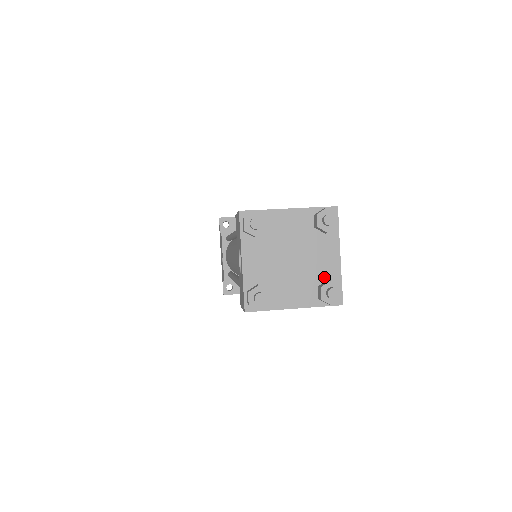
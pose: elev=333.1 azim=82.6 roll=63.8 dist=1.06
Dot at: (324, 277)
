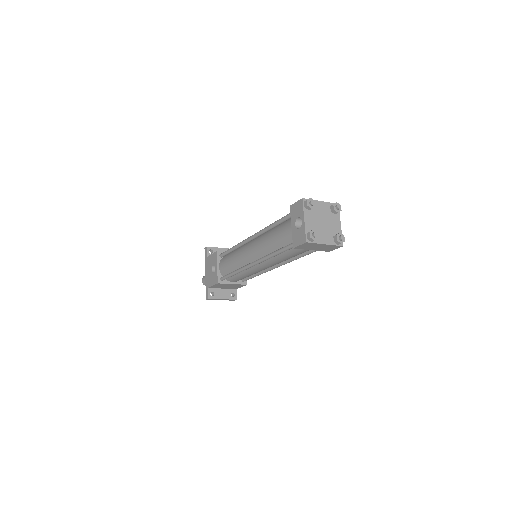
Dot at: (335, 233)
